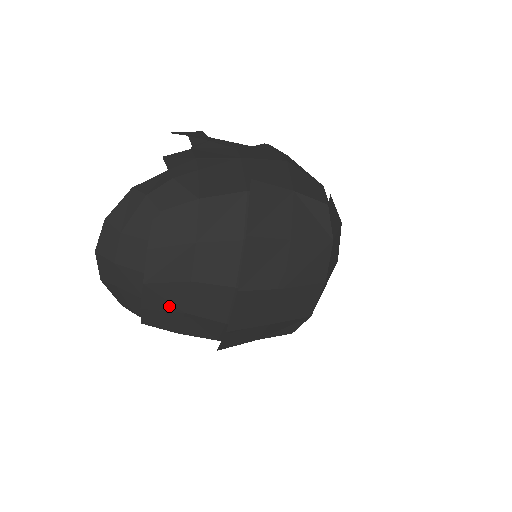
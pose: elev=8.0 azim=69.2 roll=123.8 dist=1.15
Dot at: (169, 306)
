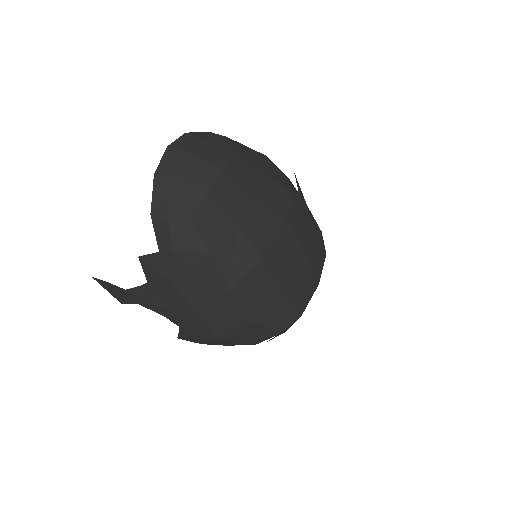
Dot at: (229, 207)
